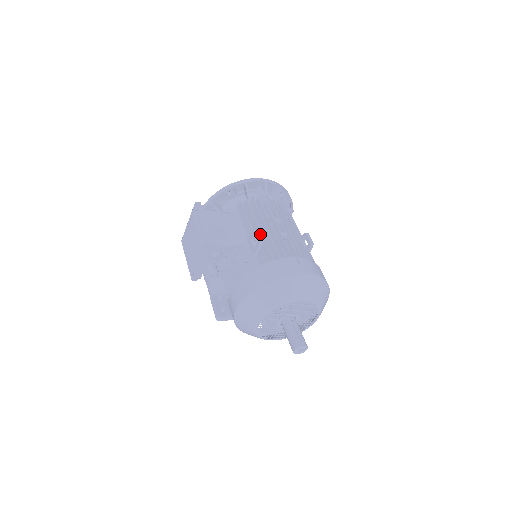
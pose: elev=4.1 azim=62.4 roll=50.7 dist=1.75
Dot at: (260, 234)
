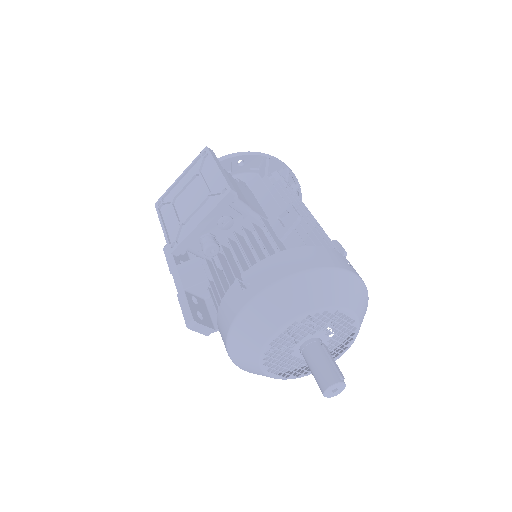
Dot at: occluded
